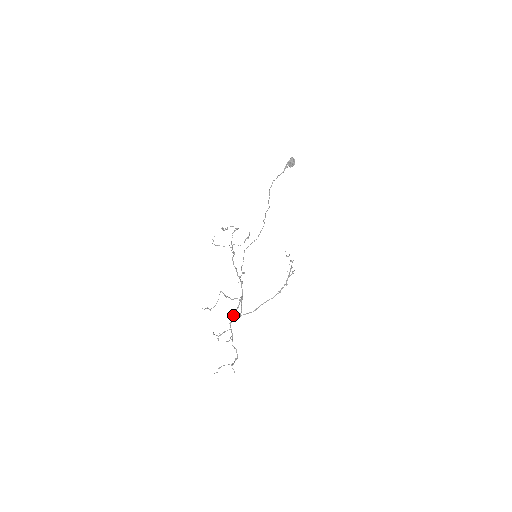
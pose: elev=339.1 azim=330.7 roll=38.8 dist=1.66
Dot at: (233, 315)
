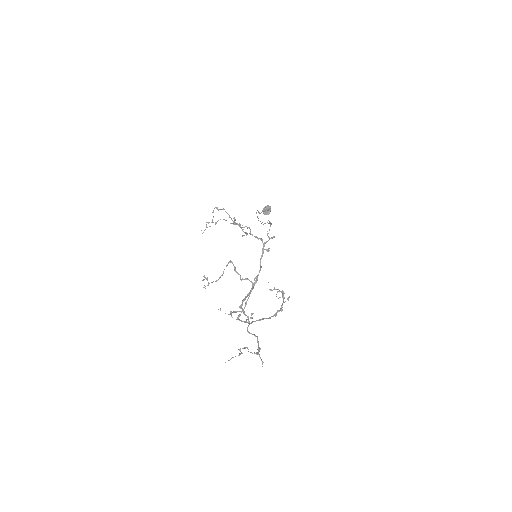
Dot at: (245, 296)
